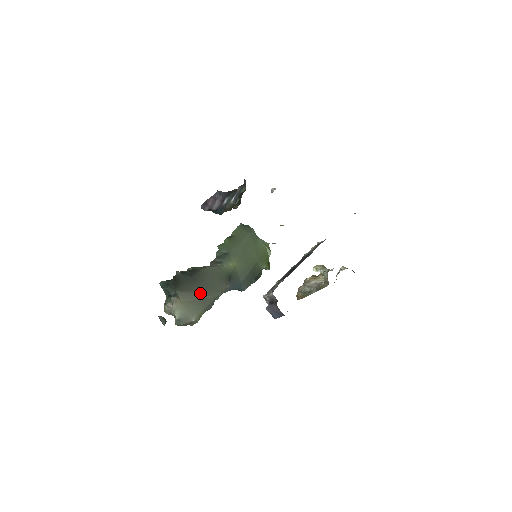
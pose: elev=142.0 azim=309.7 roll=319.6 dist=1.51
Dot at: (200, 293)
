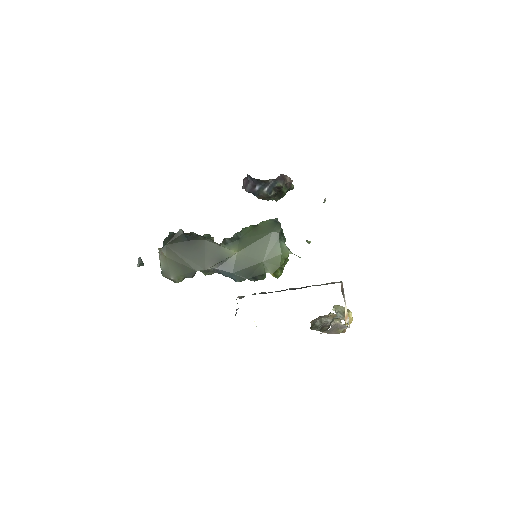
Dot at: (184, 259)
